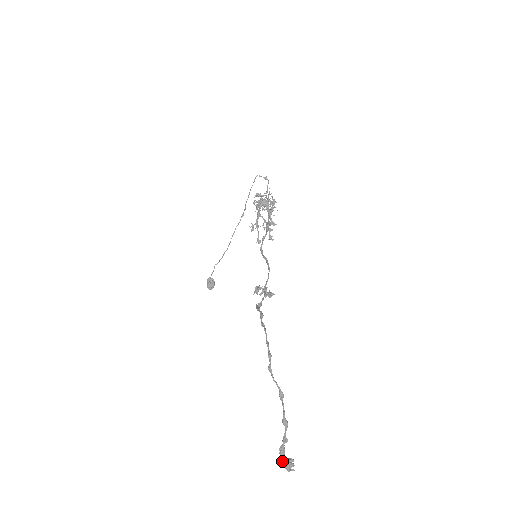
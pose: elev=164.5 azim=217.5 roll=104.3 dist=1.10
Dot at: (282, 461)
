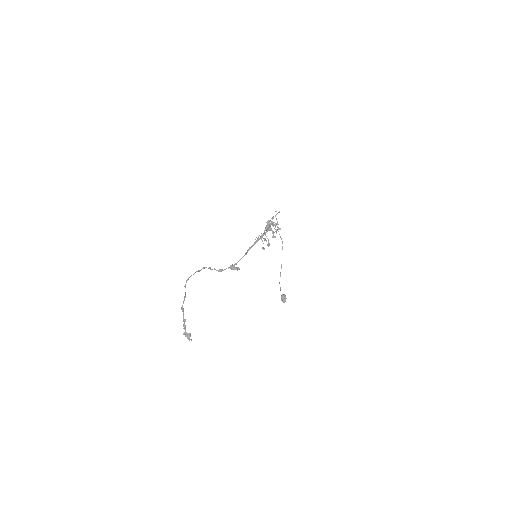
Dot at: (184, 333)
